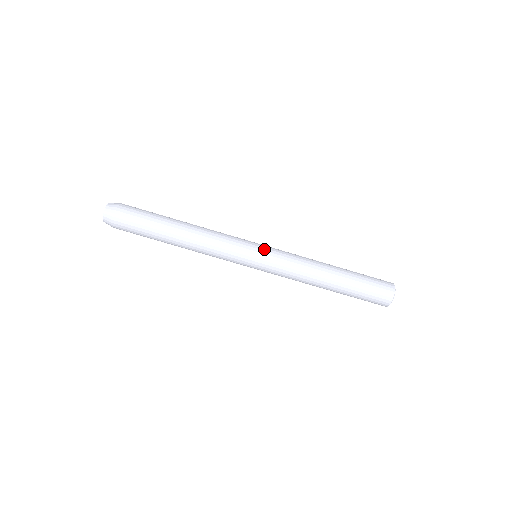
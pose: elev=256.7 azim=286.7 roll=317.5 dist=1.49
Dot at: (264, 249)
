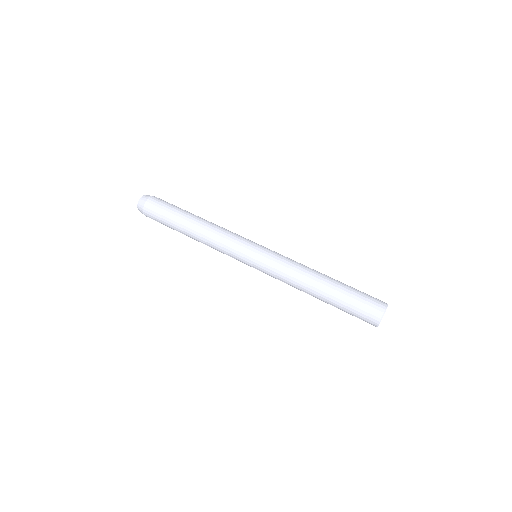
Dot at: (262, 248)
